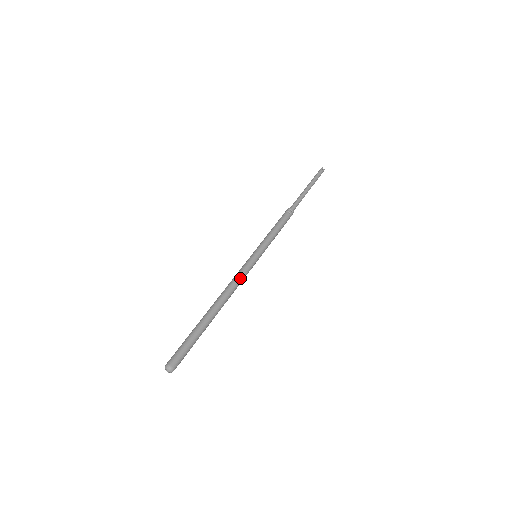
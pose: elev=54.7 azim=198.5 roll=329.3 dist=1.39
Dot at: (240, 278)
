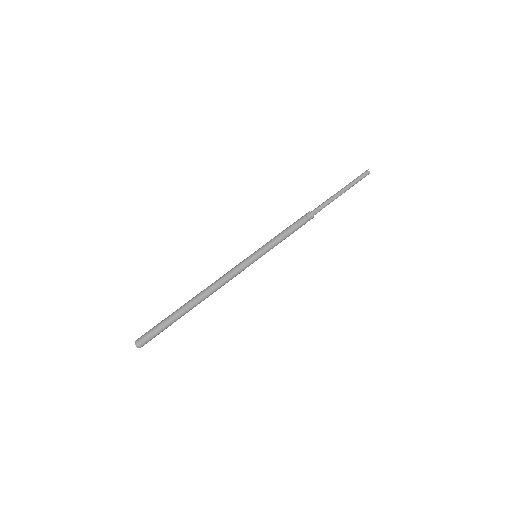
Dot at: occluded
